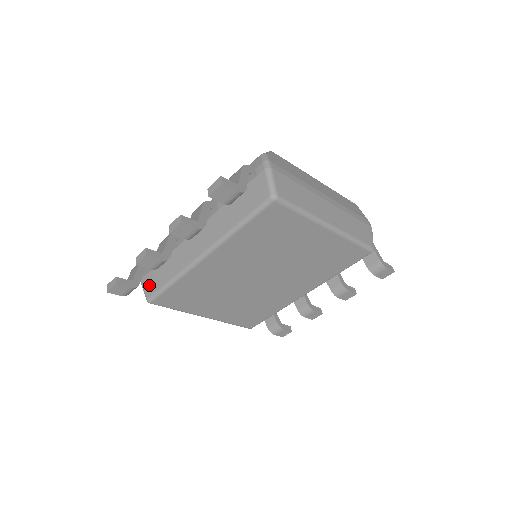
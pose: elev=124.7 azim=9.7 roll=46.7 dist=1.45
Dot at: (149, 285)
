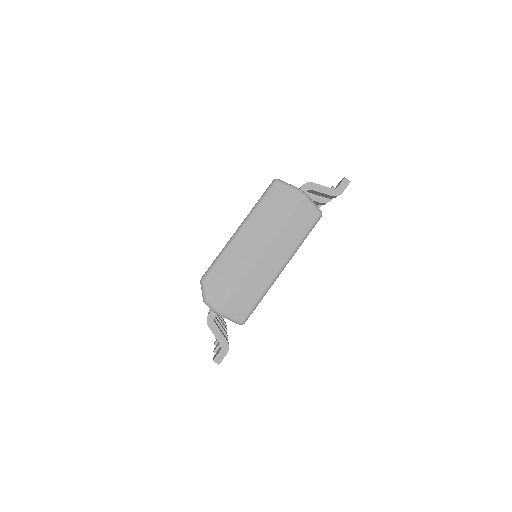
Dot at: occluded
